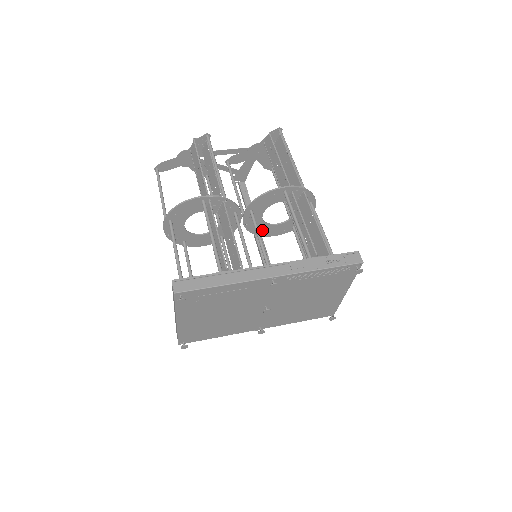
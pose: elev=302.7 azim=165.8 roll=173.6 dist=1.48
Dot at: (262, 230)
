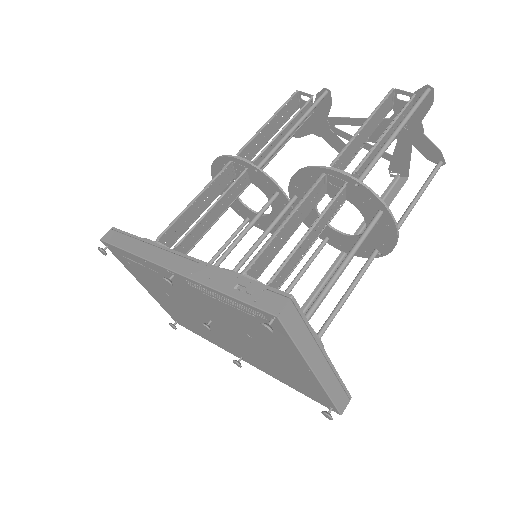
Dot at: (331, 237)
